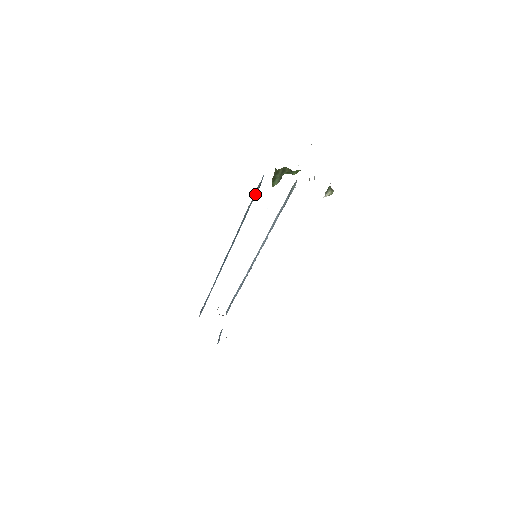
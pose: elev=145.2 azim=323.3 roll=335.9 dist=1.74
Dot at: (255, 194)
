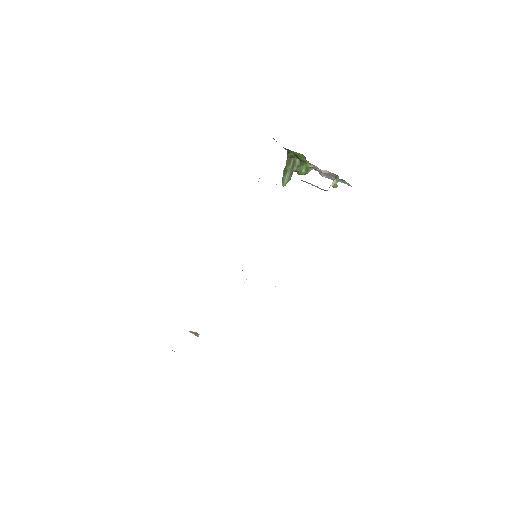
Dot at: occluded
